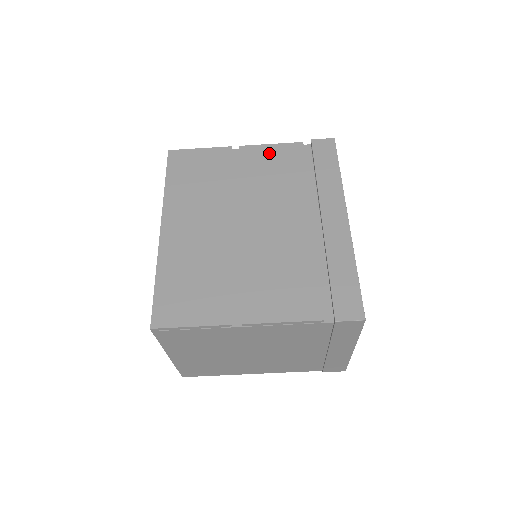
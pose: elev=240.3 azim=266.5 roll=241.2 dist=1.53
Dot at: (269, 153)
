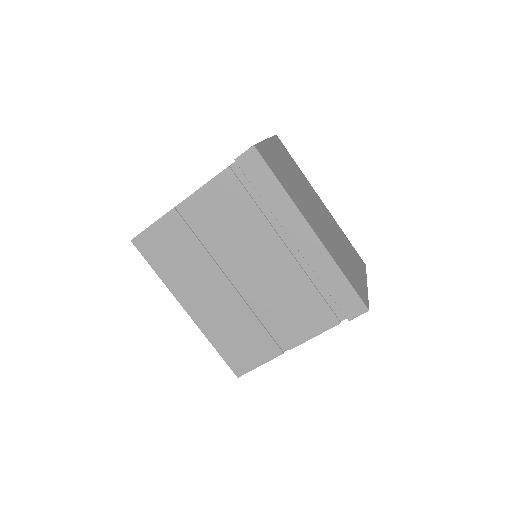
Dot at: (209, 197)
